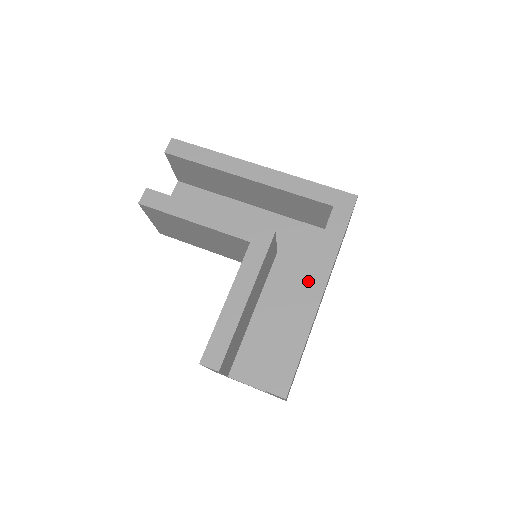
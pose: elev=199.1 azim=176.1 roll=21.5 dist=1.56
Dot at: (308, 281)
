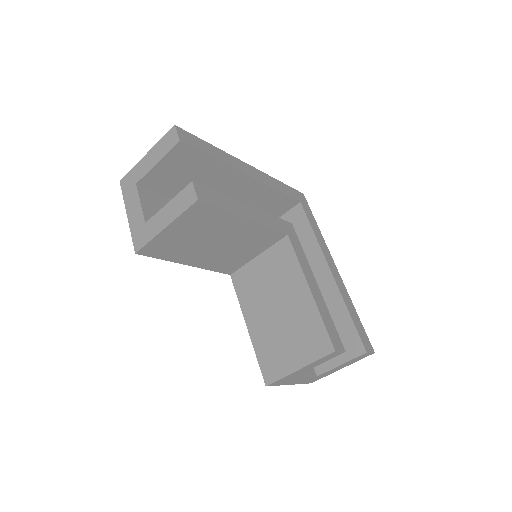
Dot at: (327, 261)
